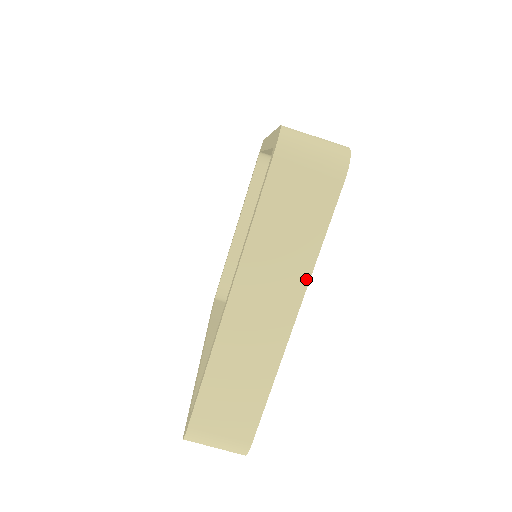
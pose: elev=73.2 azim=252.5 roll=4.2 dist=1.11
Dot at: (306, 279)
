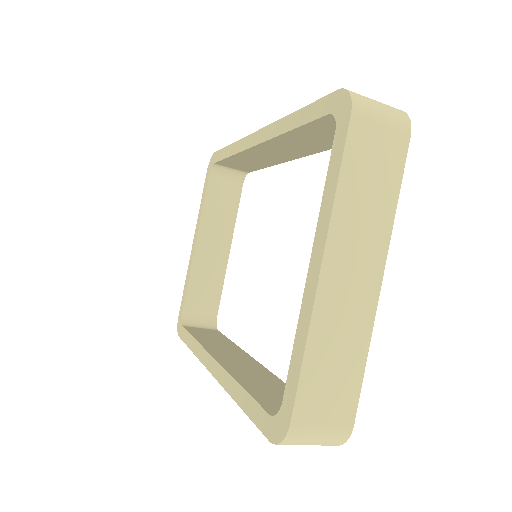
Dot at: (388, 235)
